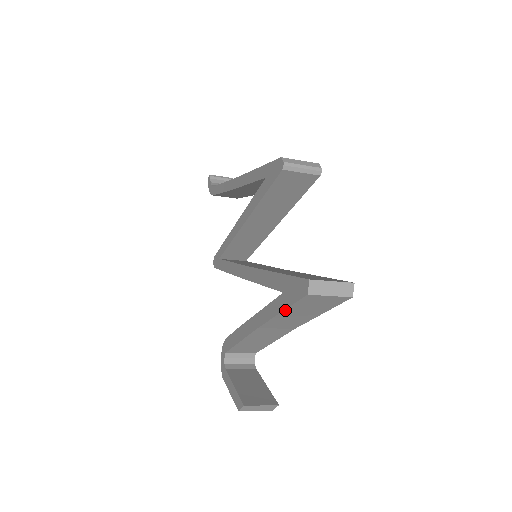
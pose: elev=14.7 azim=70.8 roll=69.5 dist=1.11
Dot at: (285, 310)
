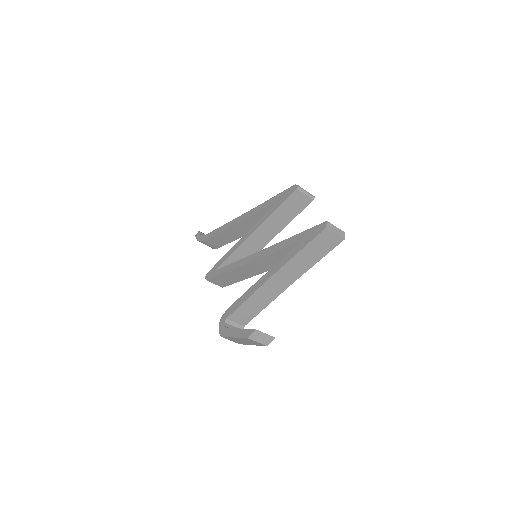
Dot at: (304, 248)
